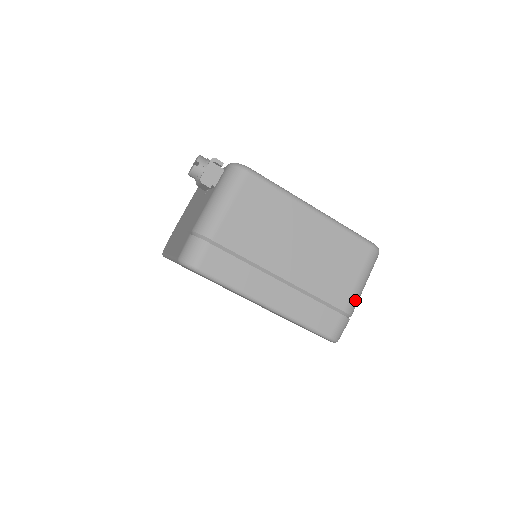
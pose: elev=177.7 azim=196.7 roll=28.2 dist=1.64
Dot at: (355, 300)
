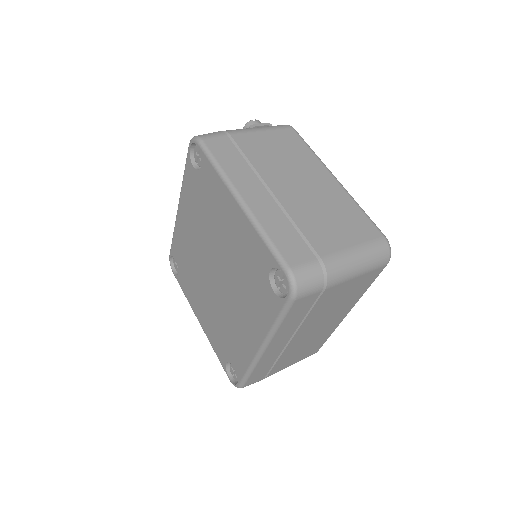
Dot at: (340, 262)
